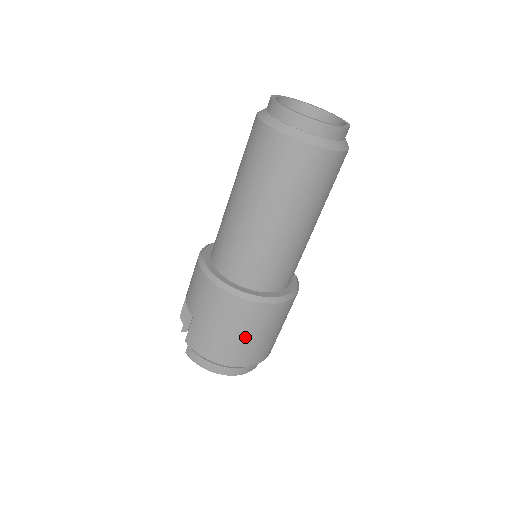
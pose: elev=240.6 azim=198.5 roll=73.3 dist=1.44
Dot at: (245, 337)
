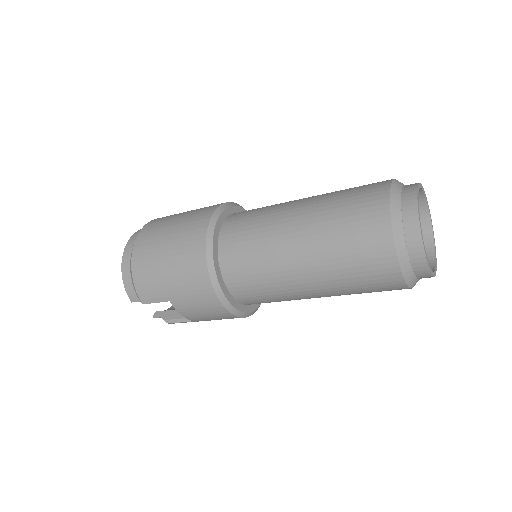
Dot at: occluded
